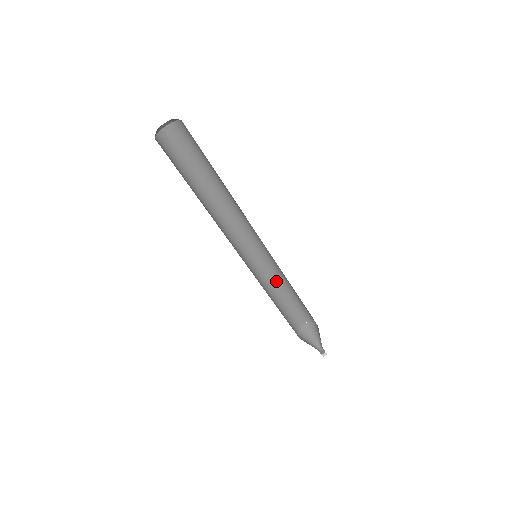
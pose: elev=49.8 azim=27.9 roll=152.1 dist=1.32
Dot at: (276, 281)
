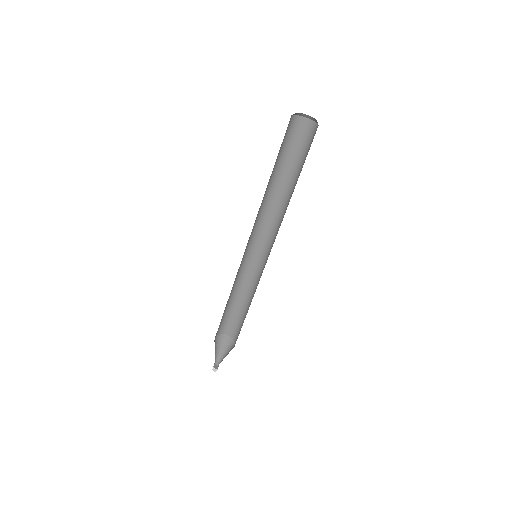
Dot at: (236, 286)
